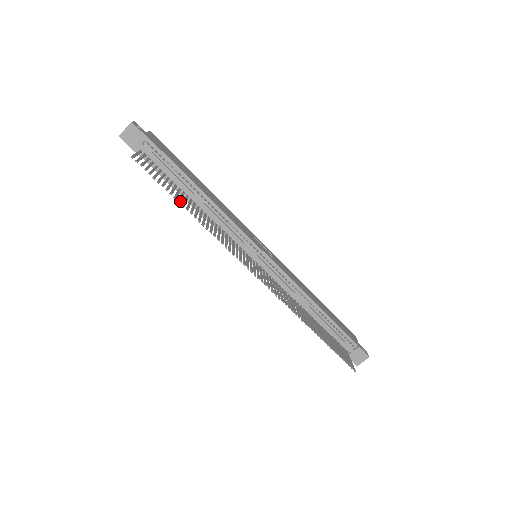
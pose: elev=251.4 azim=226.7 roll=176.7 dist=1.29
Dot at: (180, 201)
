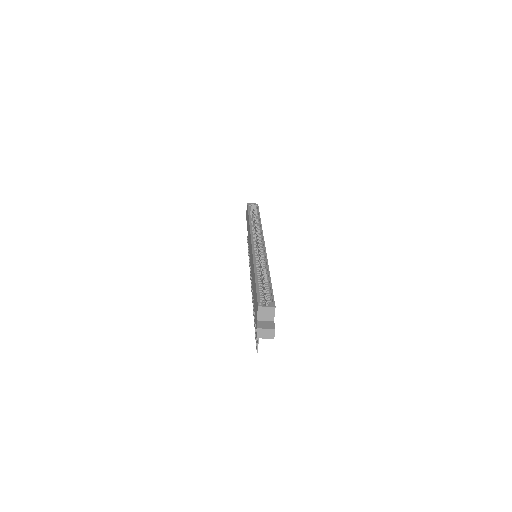
Dot at: occluded
